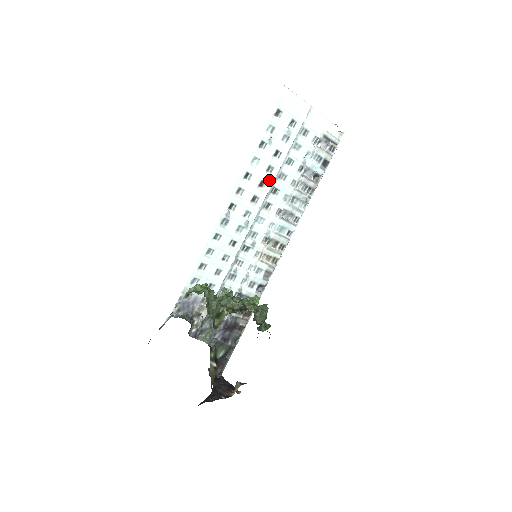
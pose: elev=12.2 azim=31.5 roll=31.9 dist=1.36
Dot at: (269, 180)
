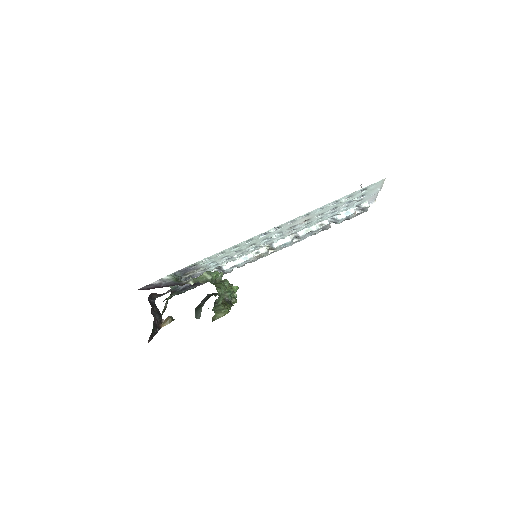
Dot at: (312, 219)
